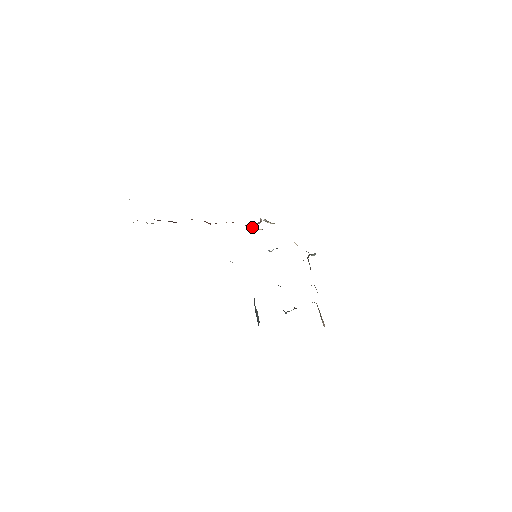
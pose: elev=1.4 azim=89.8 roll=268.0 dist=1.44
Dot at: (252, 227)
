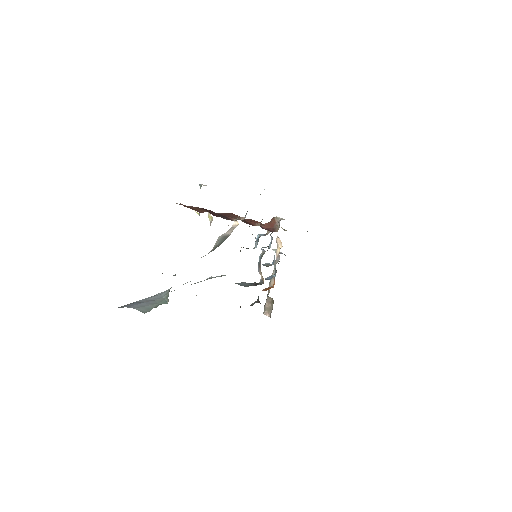
Dot at: occluded
